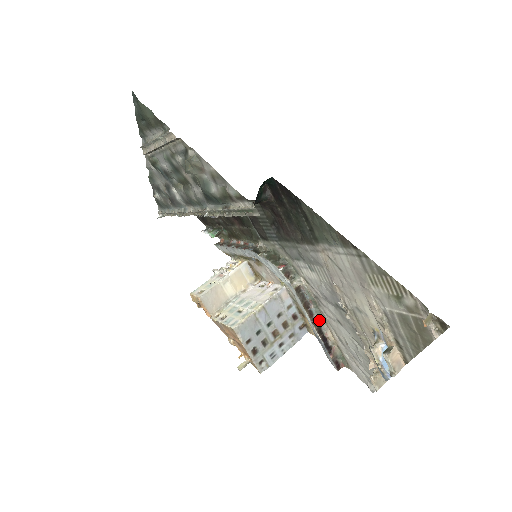
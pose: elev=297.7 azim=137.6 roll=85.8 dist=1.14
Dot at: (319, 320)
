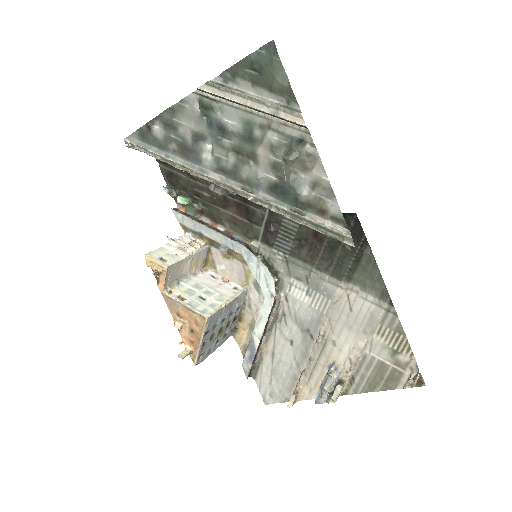
Dot at: (265, 332)
